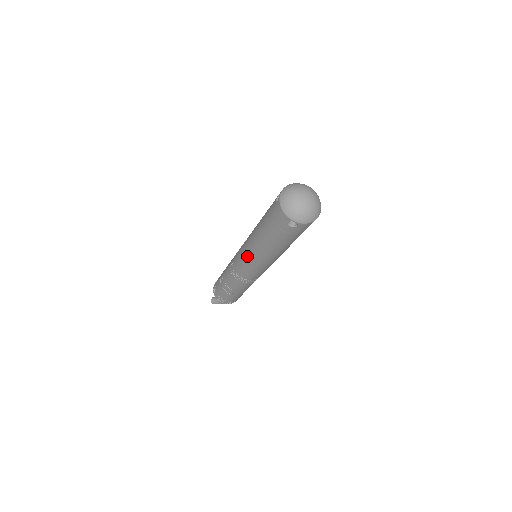
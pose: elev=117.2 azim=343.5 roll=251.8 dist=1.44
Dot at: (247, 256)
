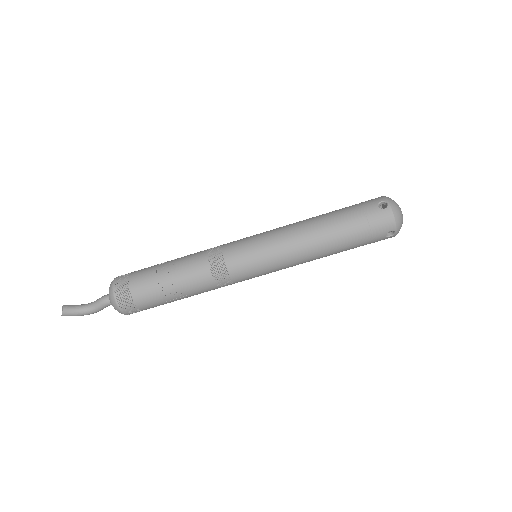
Dot at: (278, 254)
